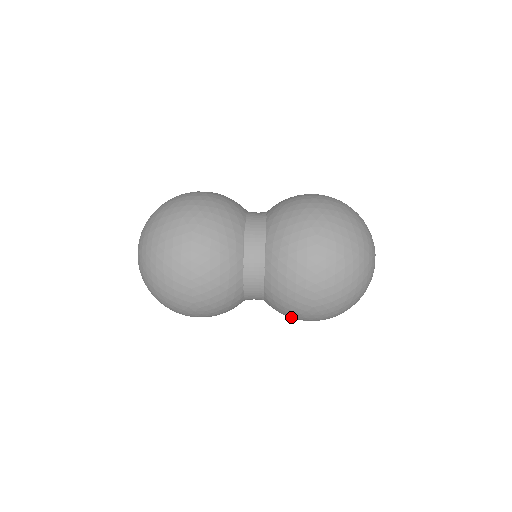
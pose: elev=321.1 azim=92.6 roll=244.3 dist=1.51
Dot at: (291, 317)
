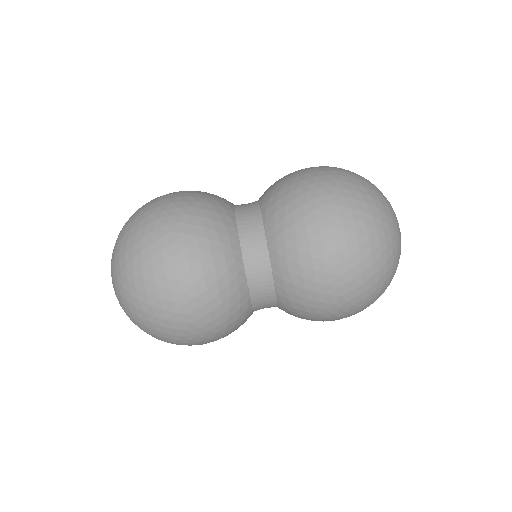
Dot at: (315, 319)
